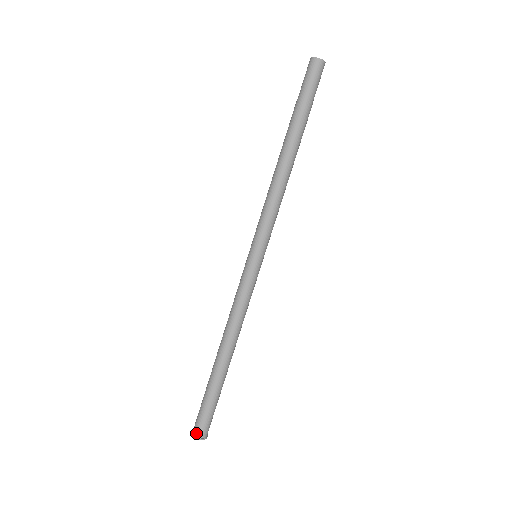
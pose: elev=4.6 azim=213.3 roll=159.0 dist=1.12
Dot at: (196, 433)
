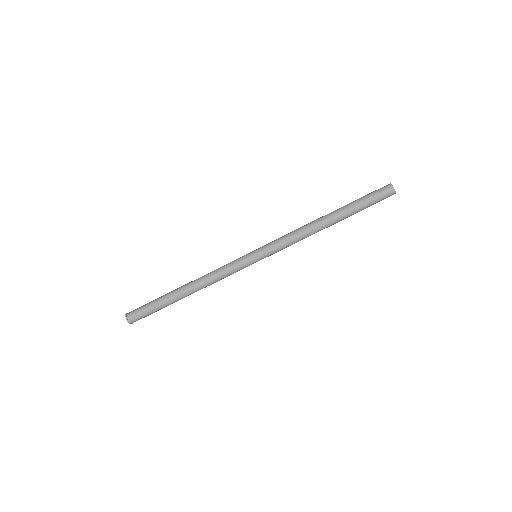
Dot at: (129, 314)
